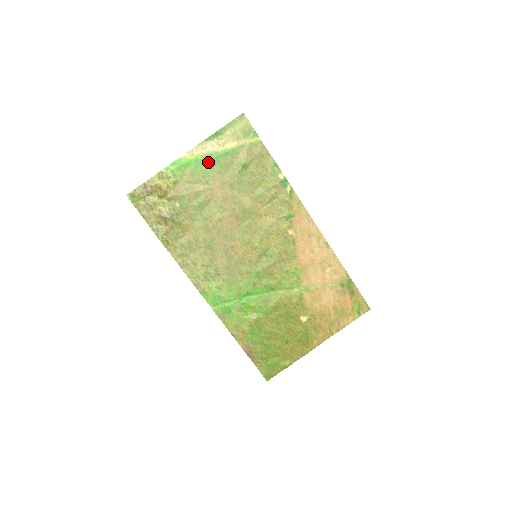
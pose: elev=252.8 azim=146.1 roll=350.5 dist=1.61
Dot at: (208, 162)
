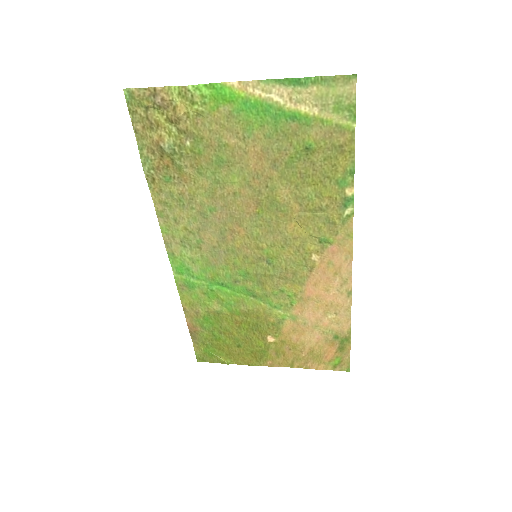
Dot at: (261, 113)
